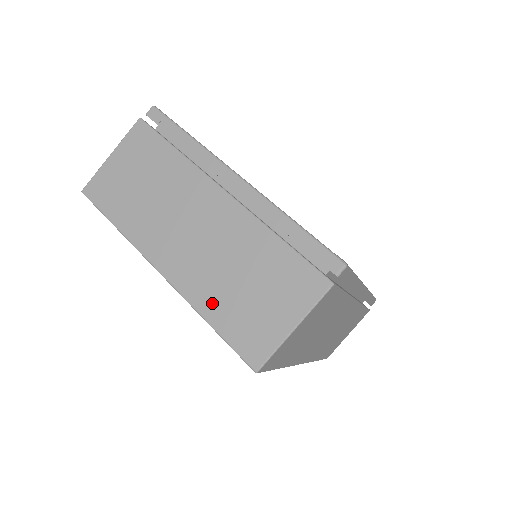
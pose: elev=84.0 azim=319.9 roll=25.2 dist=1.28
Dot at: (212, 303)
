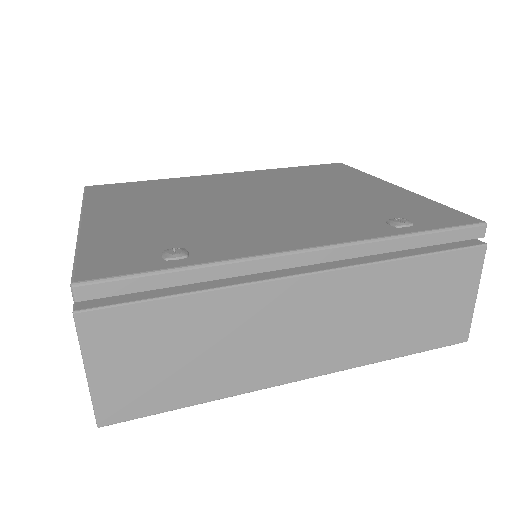
Dot at: occluded
